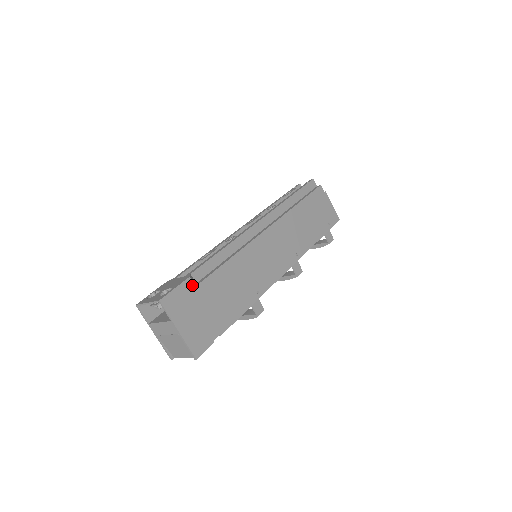
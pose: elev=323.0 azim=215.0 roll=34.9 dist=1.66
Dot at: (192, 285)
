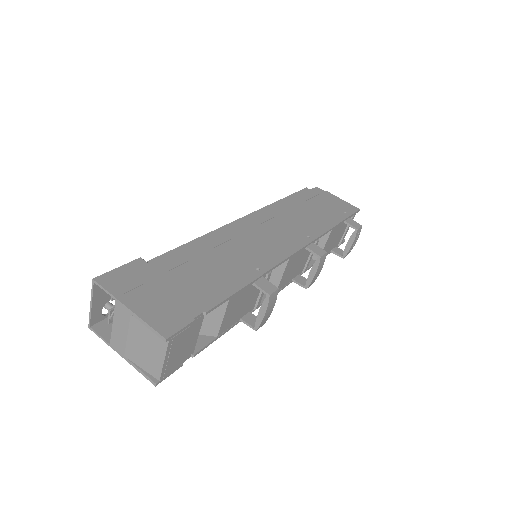
Dot at: (146, 265)
